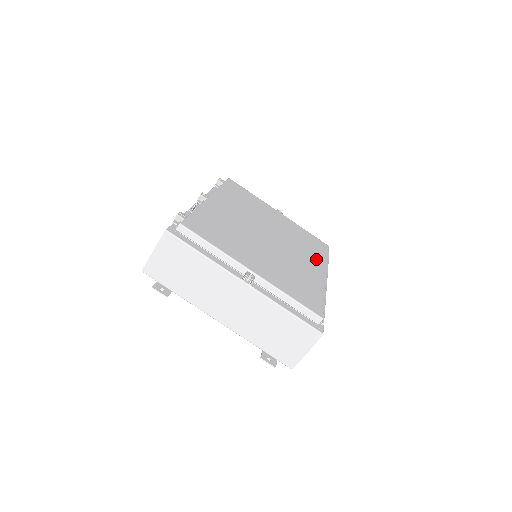
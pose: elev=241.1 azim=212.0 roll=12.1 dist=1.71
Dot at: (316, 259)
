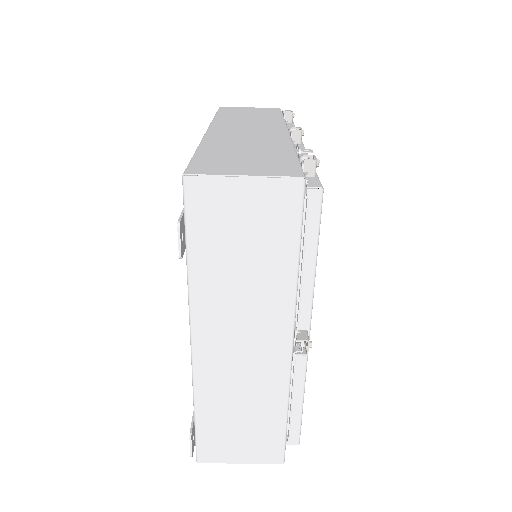
Dot at: occluded
